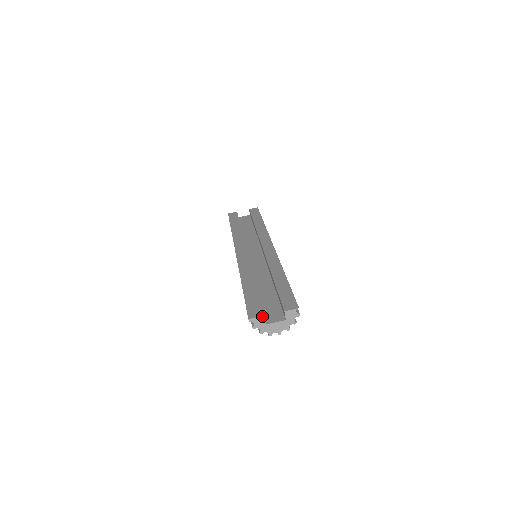
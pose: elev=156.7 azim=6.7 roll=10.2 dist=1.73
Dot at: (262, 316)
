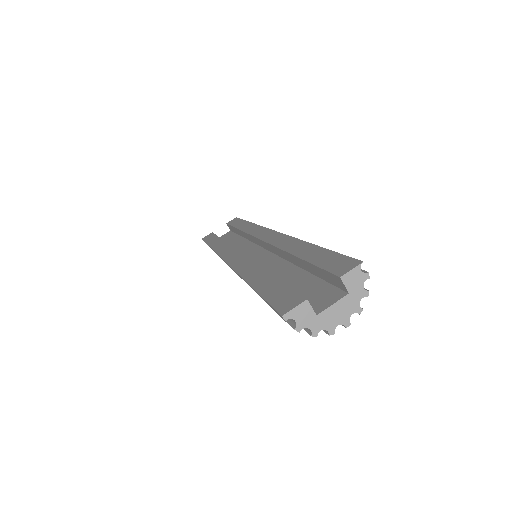
Dot at: (304, 301)
